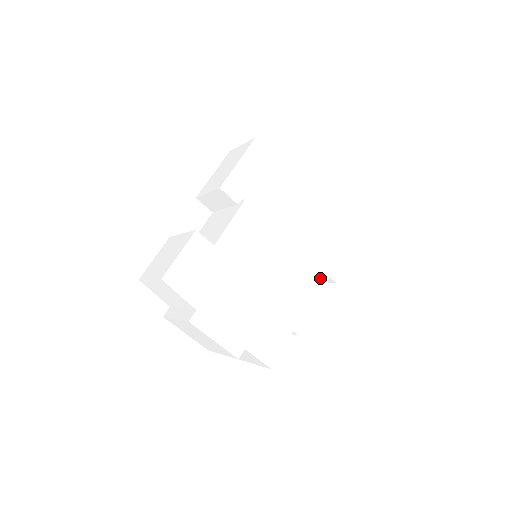
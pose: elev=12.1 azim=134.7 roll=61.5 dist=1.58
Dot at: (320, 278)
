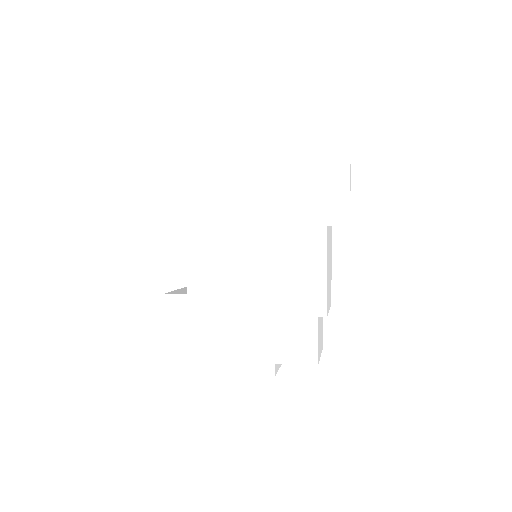
Dot at: (316, 242)
